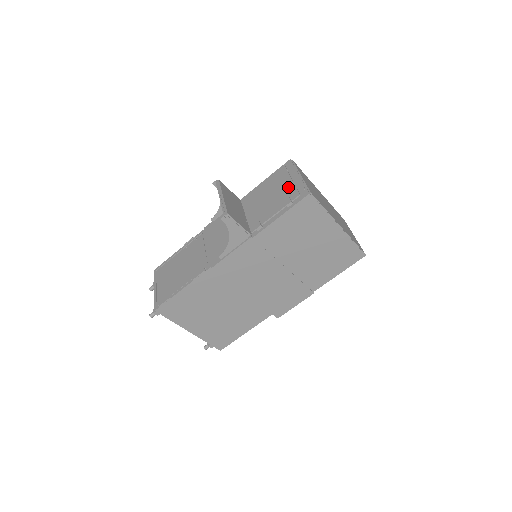
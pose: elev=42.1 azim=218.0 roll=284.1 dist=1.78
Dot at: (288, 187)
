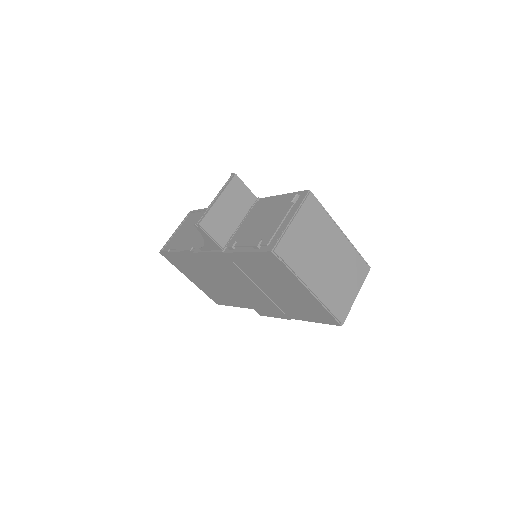
Dot at: (274, 225)
